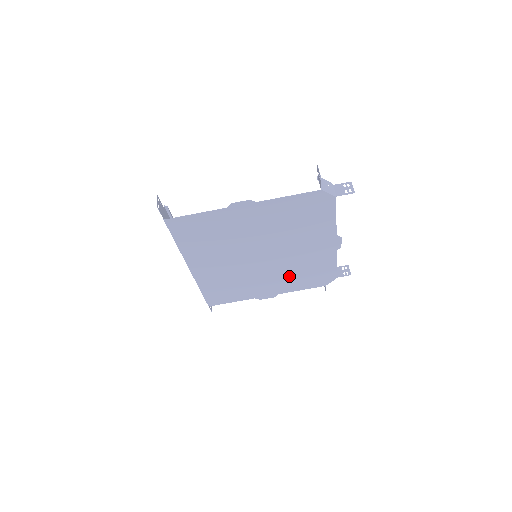
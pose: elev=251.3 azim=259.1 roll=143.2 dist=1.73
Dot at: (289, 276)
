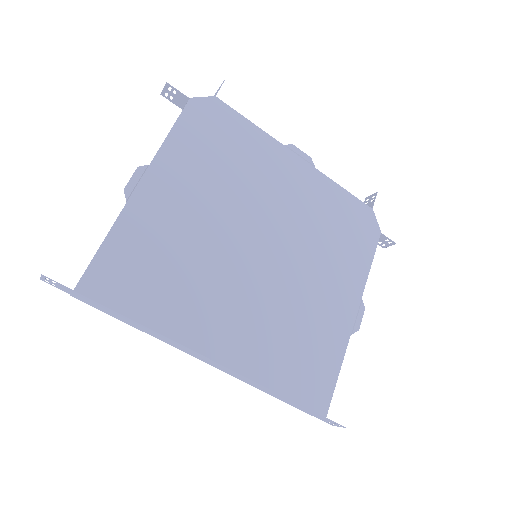
Dot at: (329, 254)
